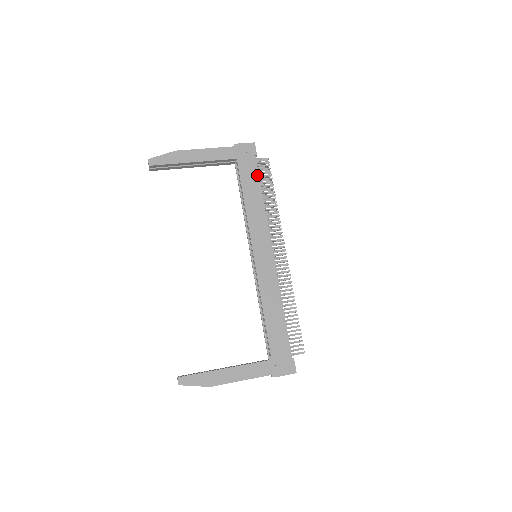
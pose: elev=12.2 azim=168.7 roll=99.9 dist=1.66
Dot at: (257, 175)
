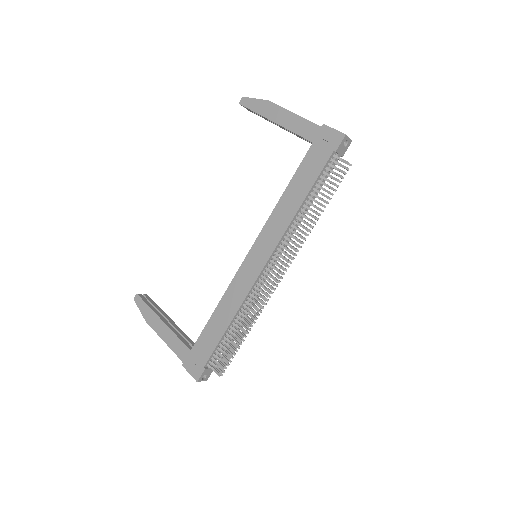
Dot at: (317, 174)
